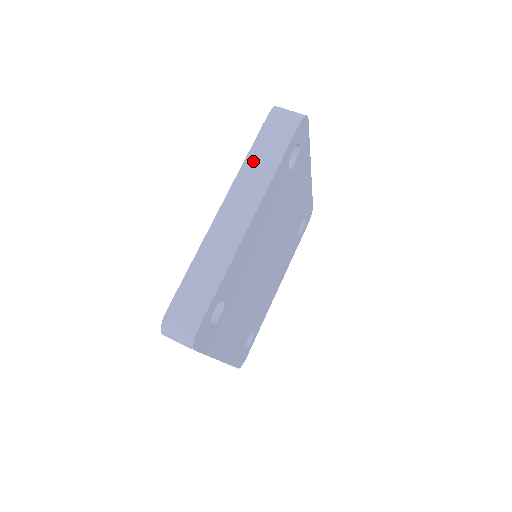
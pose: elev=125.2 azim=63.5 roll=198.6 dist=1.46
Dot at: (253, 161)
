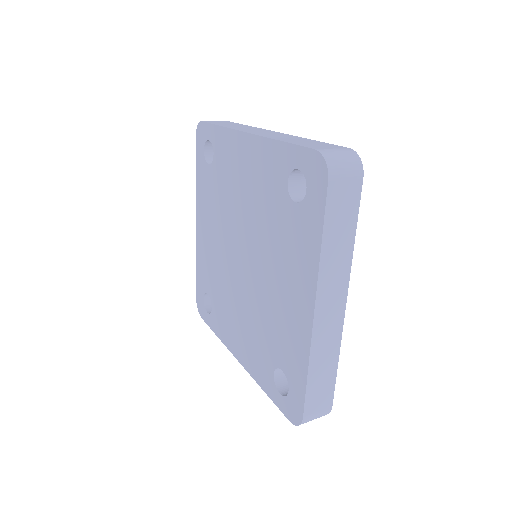
Dot at: (229, 126)
